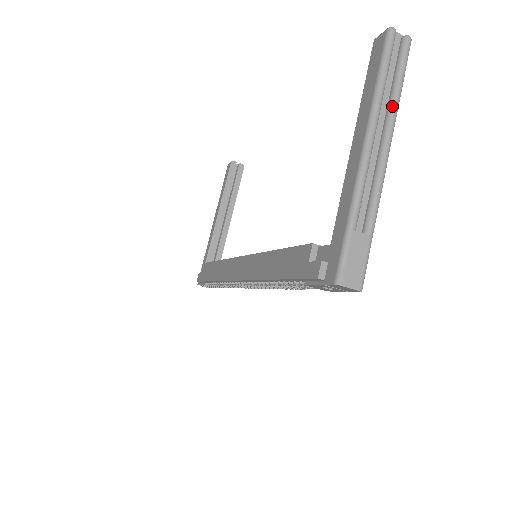
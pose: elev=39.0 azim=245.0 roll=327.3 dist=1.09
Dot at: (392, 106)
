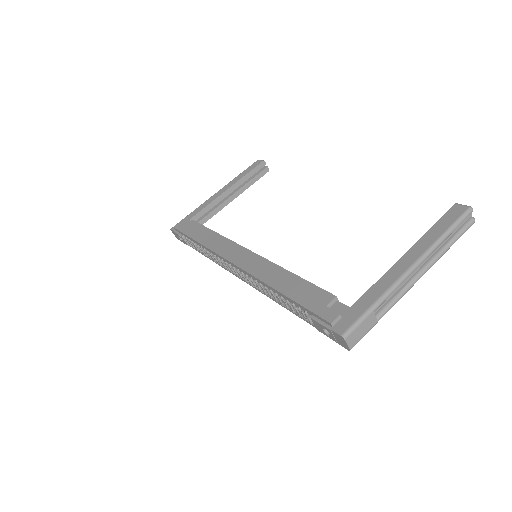
Dot at: (440, 253)
